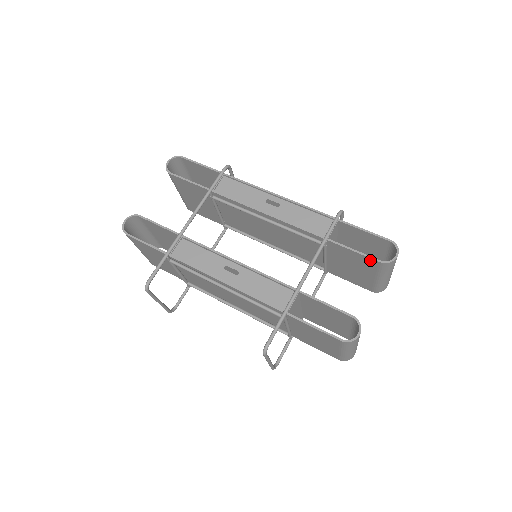
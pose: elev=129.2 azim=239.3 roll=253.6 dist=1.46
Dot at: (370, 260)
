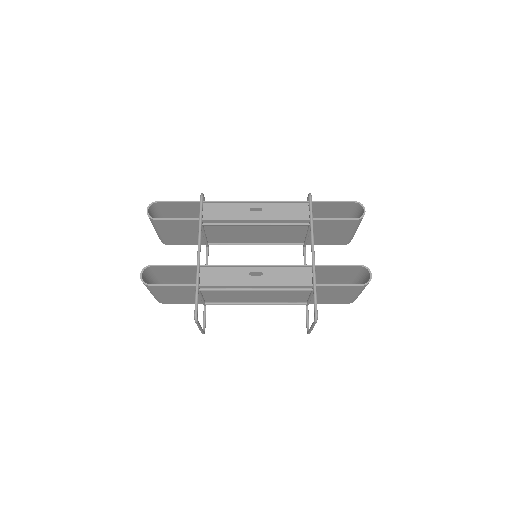
Dot at: (348, 221)
